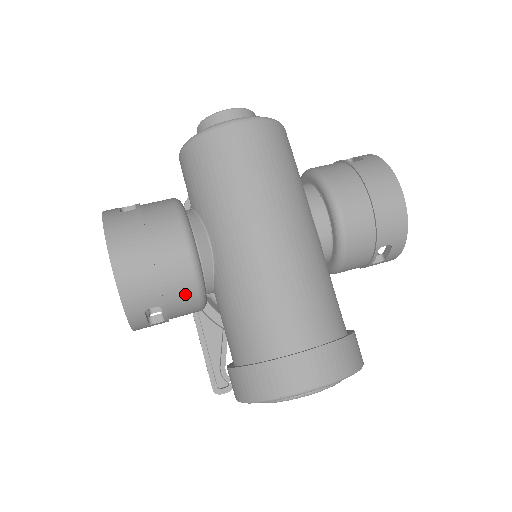
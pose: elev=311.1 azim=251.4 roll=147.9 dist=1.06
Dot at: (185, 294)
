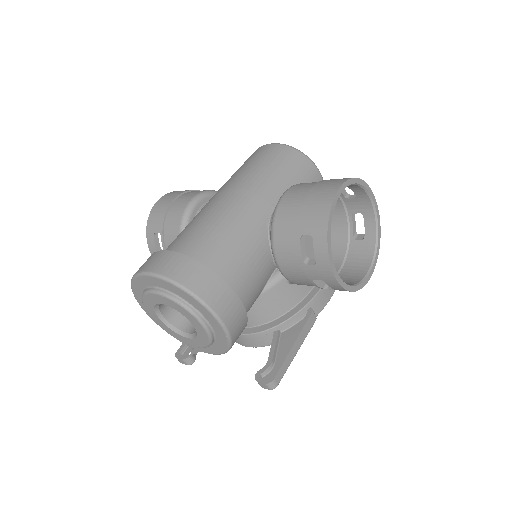
Dot at: (174, 230)
